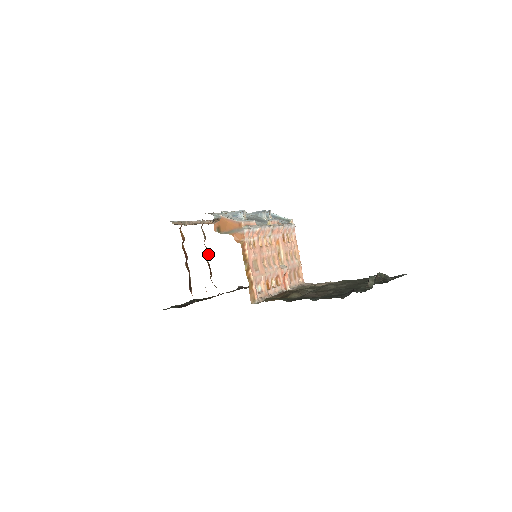
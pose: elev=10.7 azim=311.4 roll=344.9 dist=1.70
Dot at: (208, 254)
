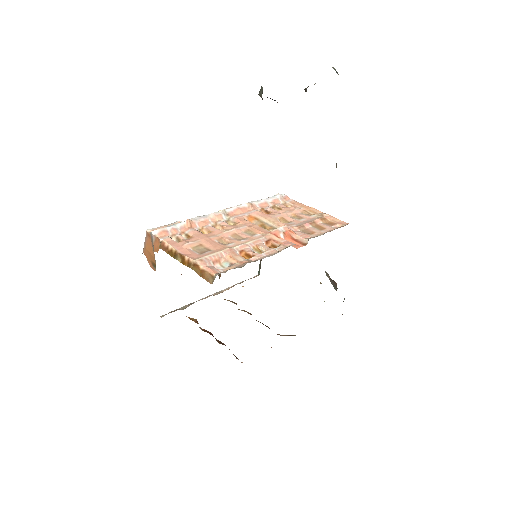
Dot at: (250, 314)
